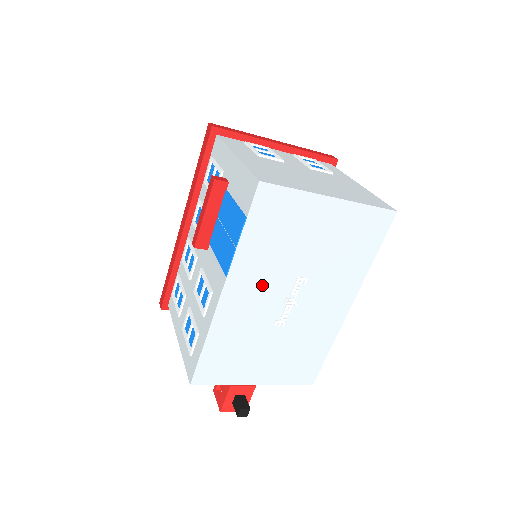
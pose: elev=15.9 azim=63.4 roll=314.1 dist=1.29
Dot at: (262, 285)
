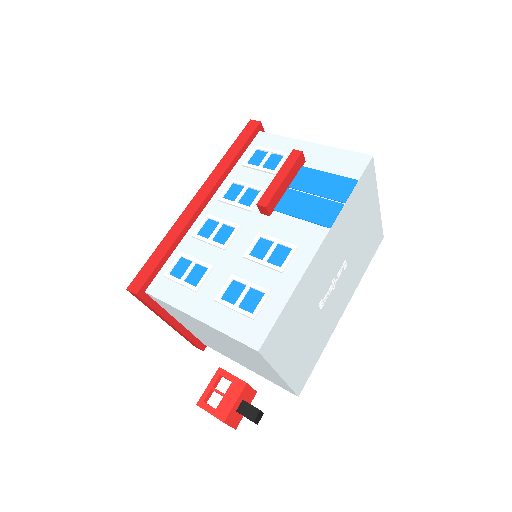
Dot at: (334, 254)
